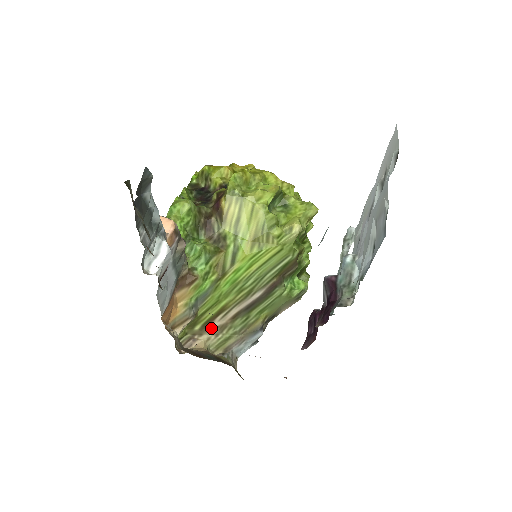
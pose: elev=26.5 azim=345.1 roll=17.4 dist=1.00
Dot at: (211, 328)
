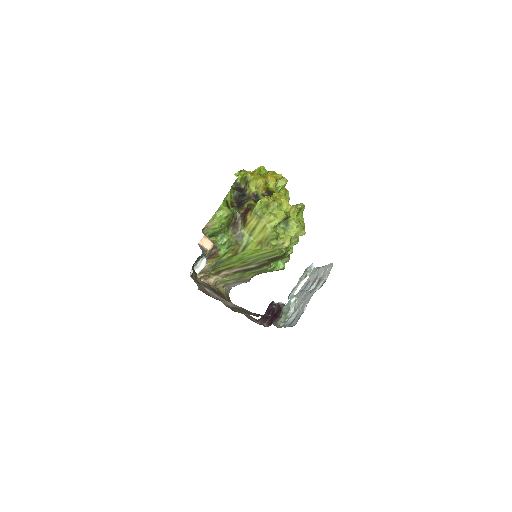
Dot at: (220, 274)
